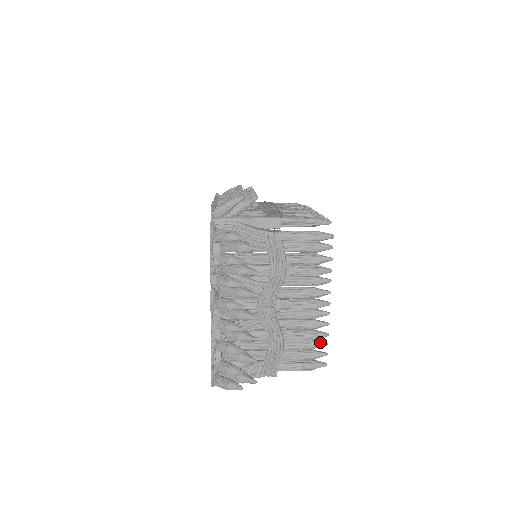
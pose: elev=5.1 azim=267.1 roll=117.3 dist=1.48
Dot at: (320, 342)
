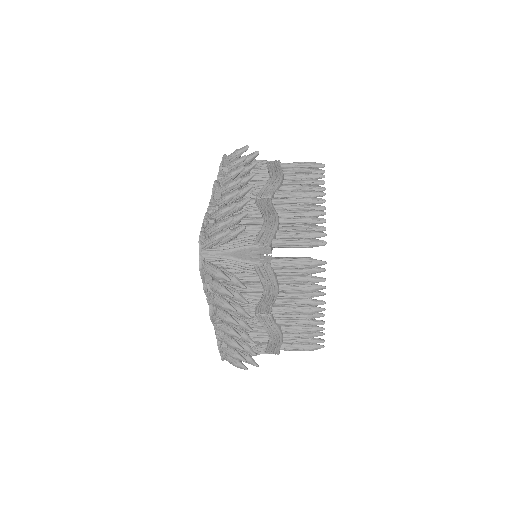
Dot at: (317, 334)
